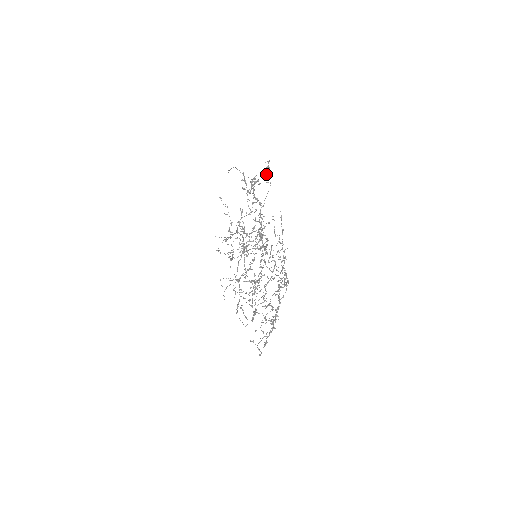
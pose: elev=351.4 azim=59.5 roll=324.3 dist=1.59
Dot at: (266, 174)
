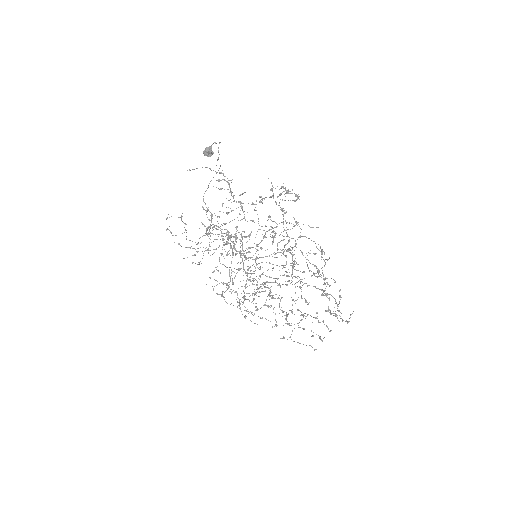
Dot at: (208, 156)
